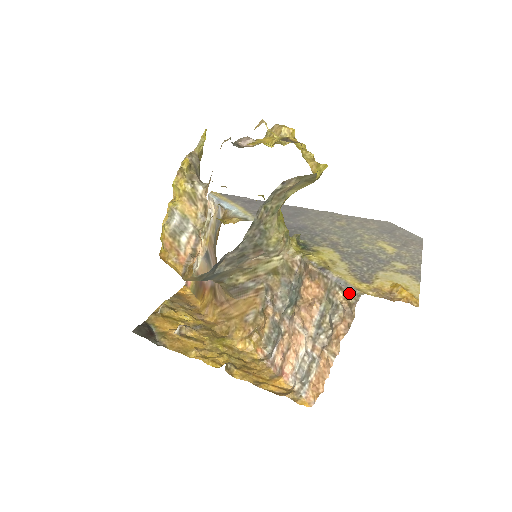
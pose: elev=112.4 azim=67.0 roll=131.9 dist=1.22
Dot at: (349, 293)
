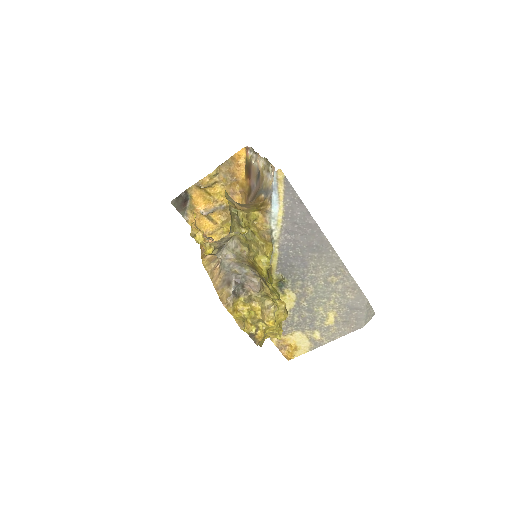
Dot at: occluded
